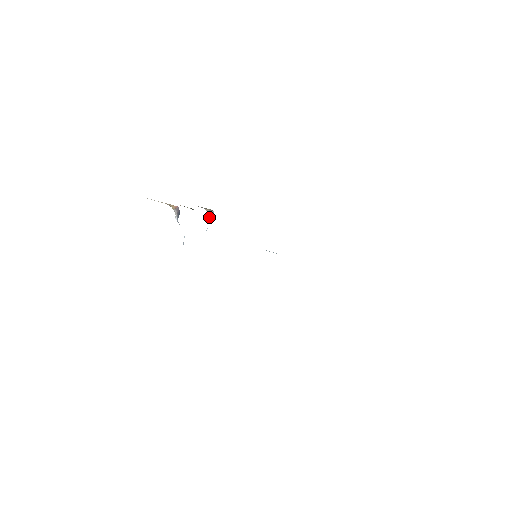
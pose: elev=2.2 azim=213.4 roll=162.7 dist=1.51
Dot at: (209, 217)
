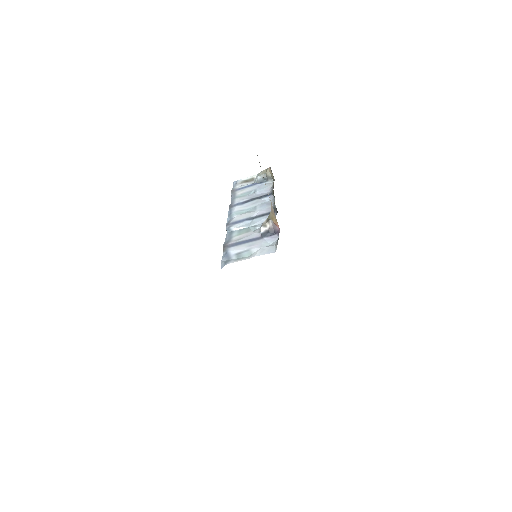
Dot at: (262, 172)
